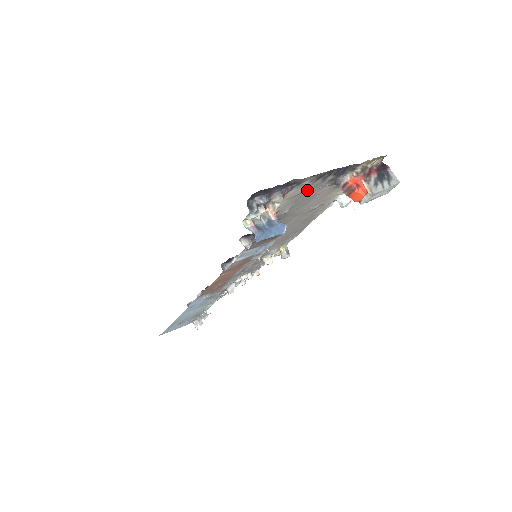
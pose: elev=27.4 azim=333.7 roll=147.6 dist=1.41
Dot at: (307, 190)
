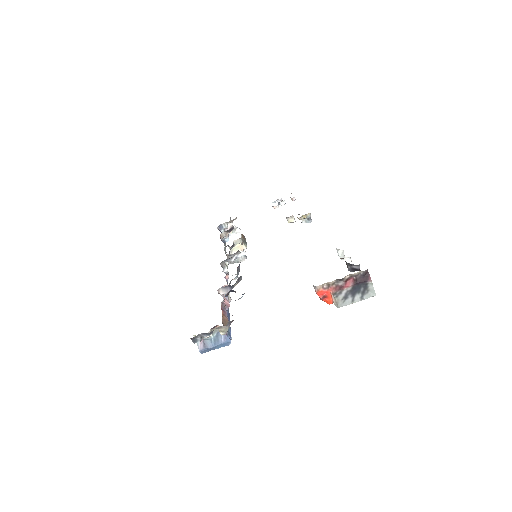
Dot at: occluded
